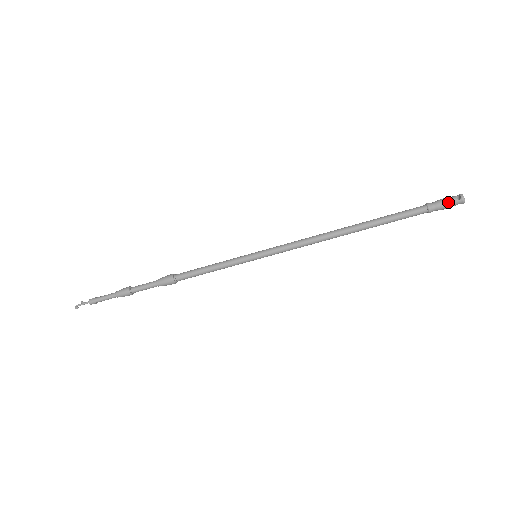
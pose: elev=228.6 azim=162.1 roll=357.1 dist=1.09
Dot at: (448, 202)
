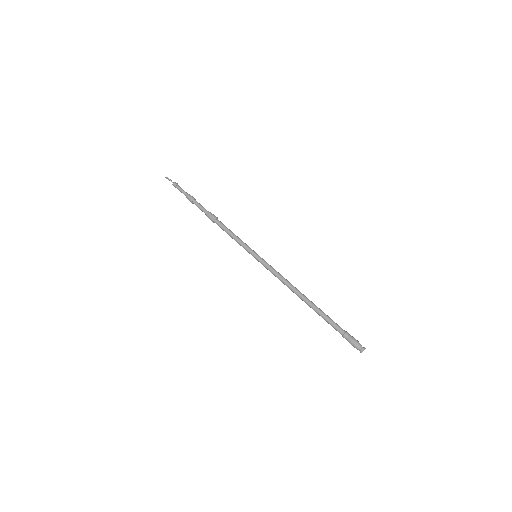
Dot at: (356, 342)
